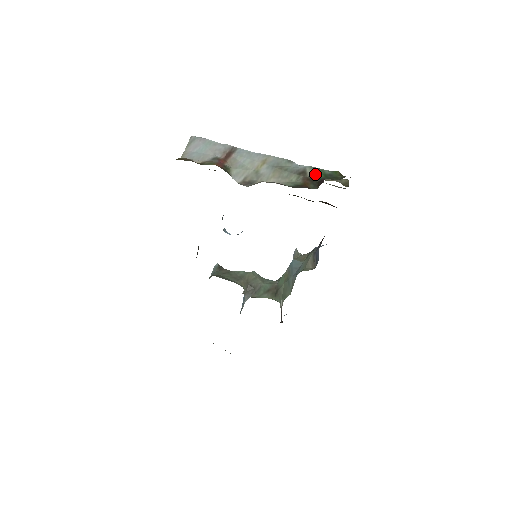
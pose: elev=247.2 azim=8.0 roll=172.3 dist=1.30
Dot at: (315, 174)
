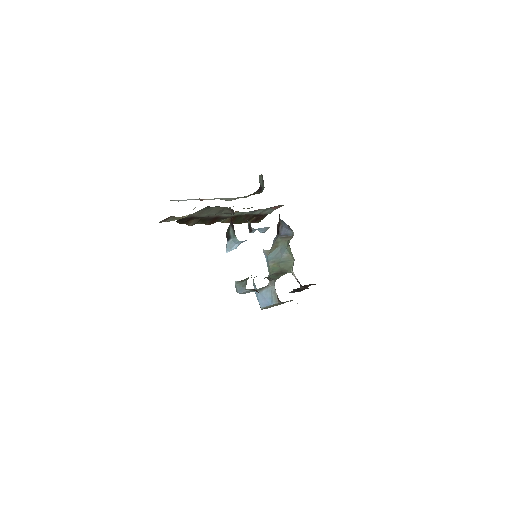
Dot at: occluded
